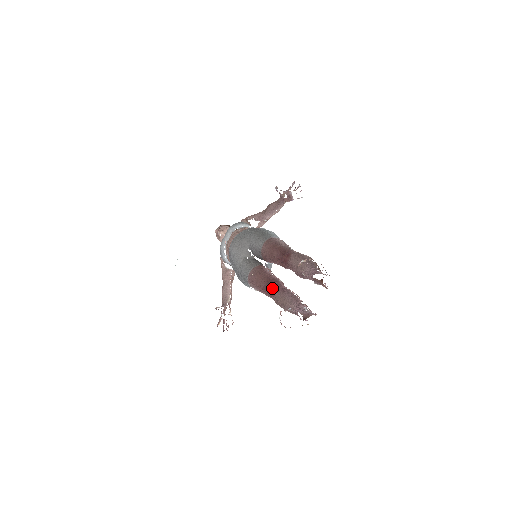
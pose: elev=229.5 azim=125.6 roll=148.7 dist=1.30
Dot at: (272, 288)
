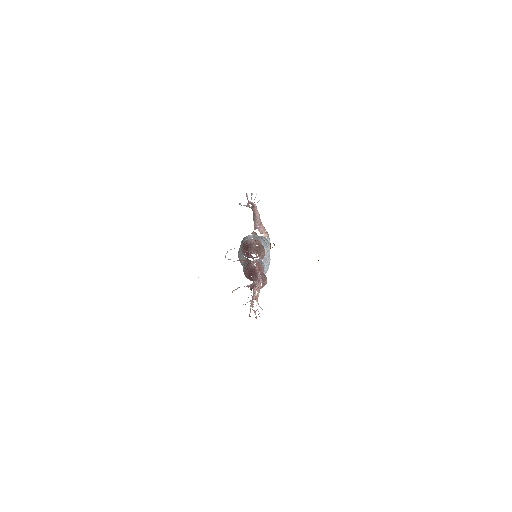
Dot at: occluded
